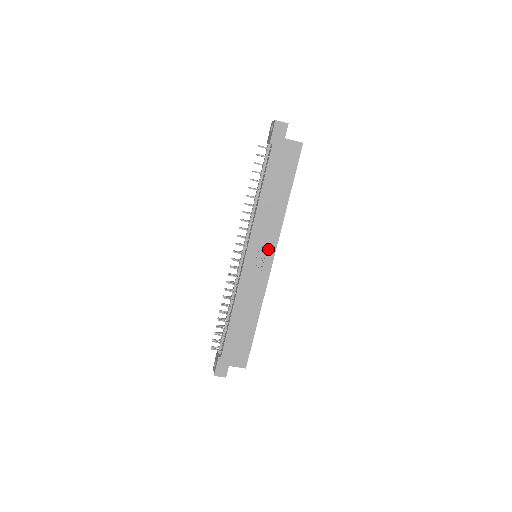
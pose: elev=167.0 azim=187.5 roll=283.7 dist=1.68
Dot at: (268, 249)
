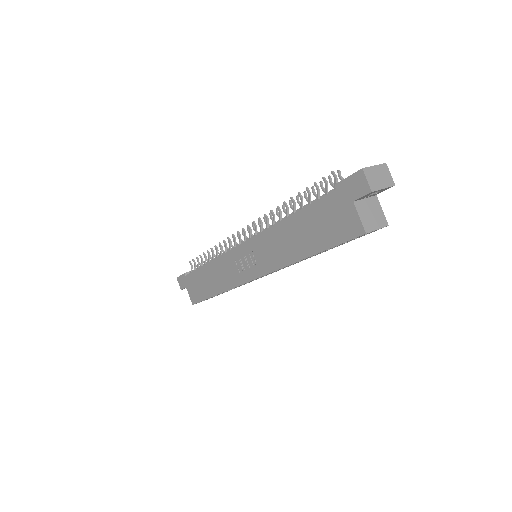
Dot at: (258, 266)
